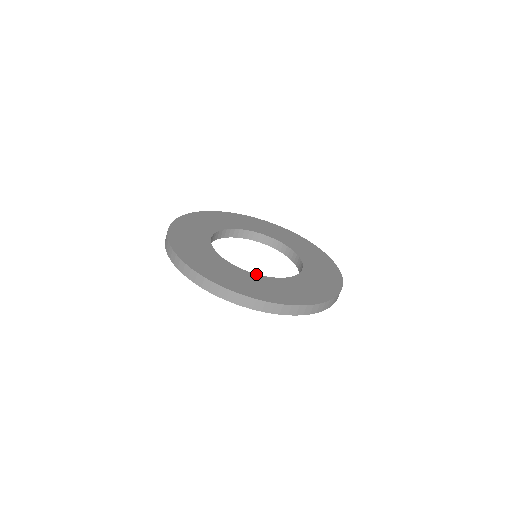
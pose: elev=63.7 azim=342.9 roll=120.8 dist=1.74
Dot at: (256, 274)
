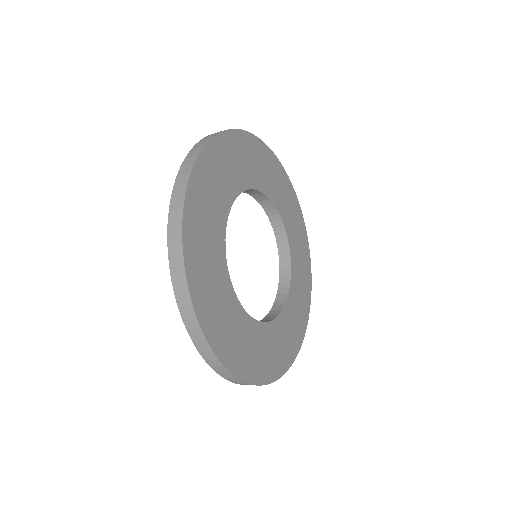
Dot at: (278, 317)
